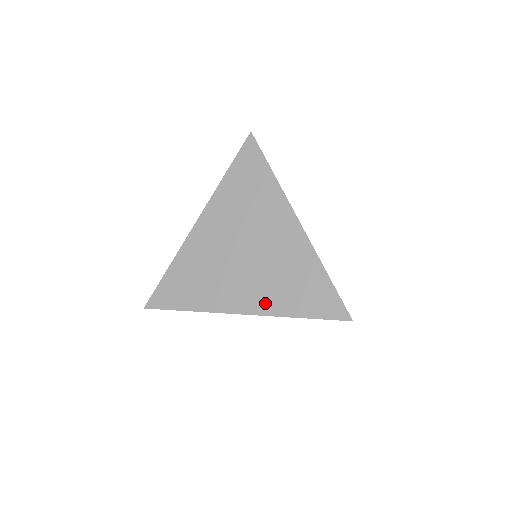
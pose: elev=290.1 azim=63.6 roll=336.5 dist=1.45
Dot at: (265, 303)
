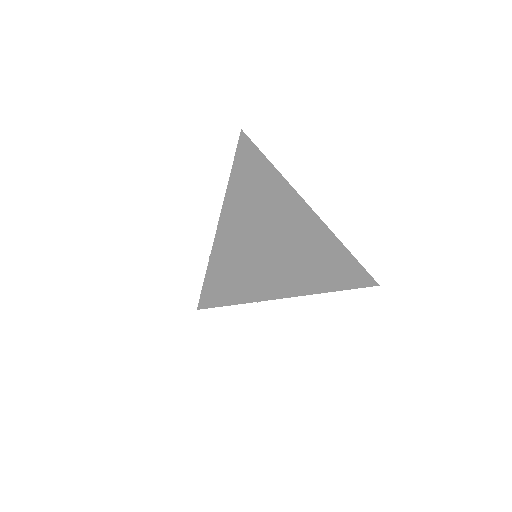
Dot at: (317, 281)
